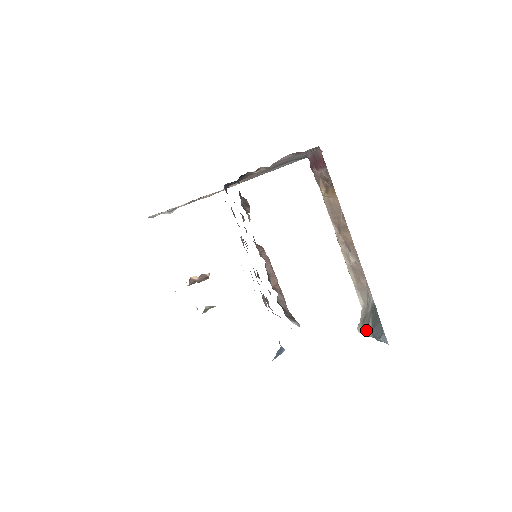
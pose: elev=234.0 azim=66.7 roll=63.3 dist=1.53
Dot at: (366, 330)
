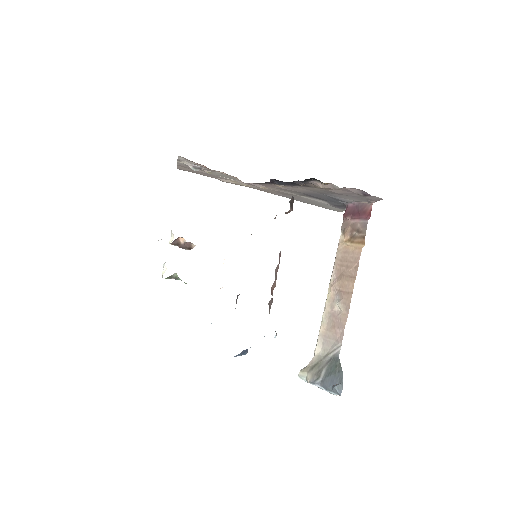
Dot at: (315, 376)
